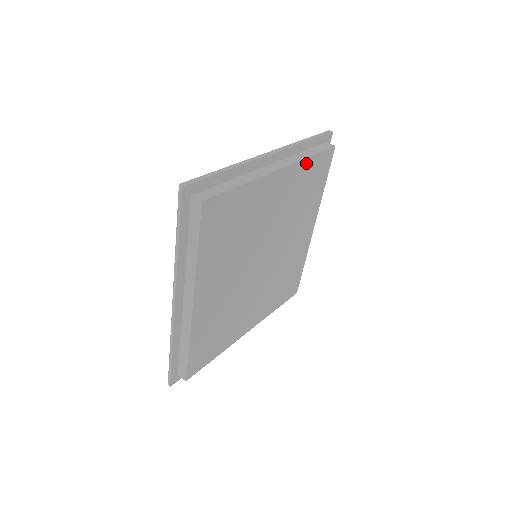
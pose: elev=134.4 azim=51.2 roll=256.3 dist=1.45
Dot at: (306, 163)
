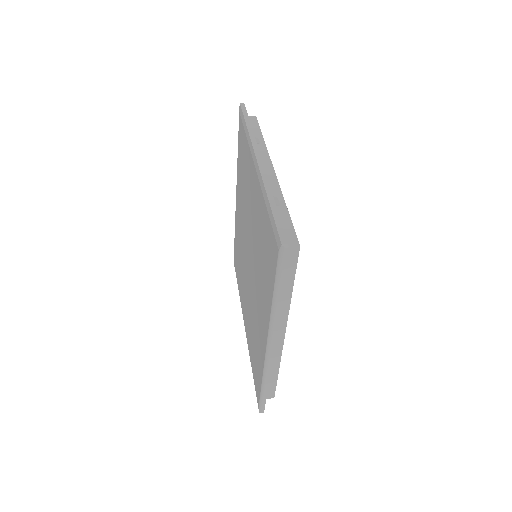
Dot at: occluded
